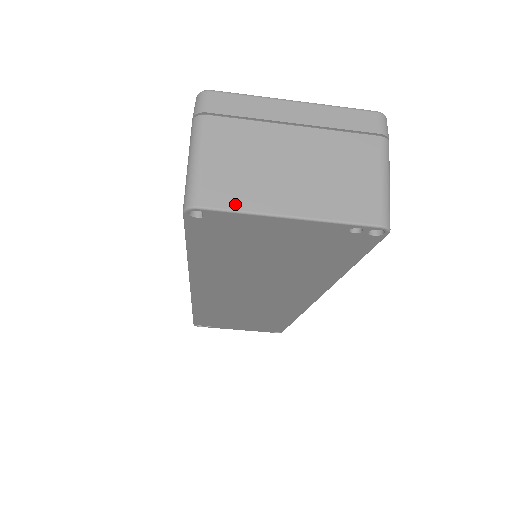
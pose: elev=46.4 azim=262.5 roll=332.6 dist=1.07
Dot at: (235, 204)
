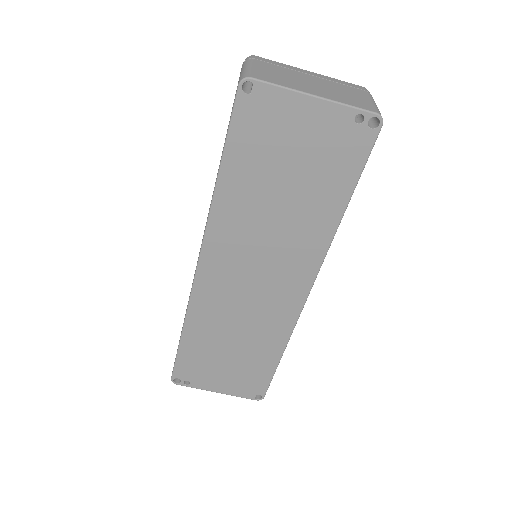
Dot at: (276, 83)
